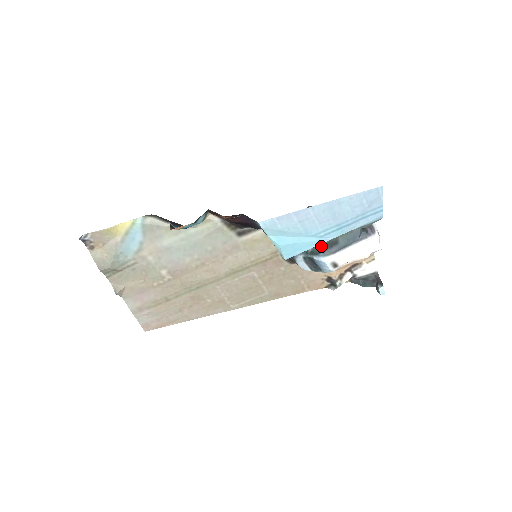
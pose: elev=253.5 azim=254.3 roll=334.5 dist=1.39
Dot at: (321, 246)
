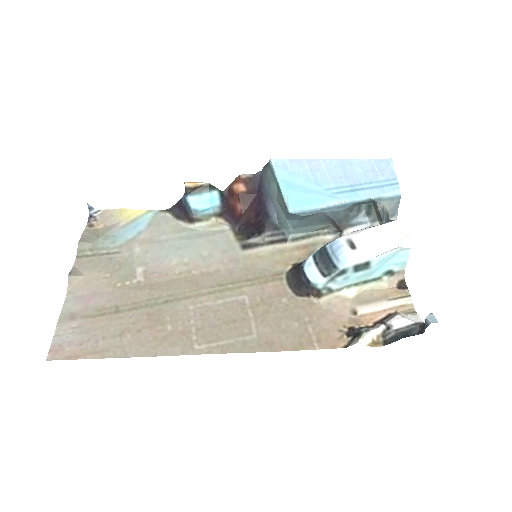
Dot at: occluded
